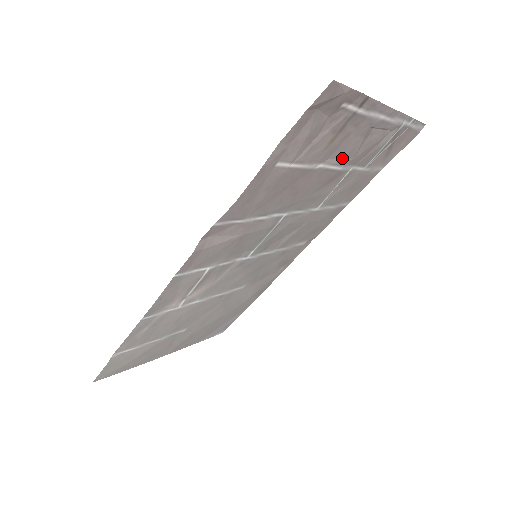
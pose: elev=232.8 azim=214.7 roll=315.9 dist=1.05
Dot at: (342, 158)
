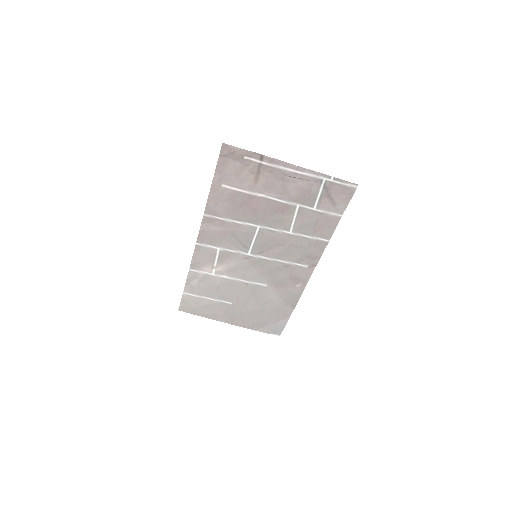
Dot at: (279, 194)
